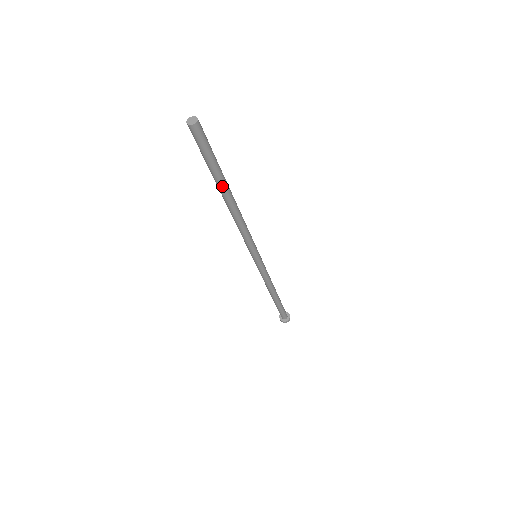
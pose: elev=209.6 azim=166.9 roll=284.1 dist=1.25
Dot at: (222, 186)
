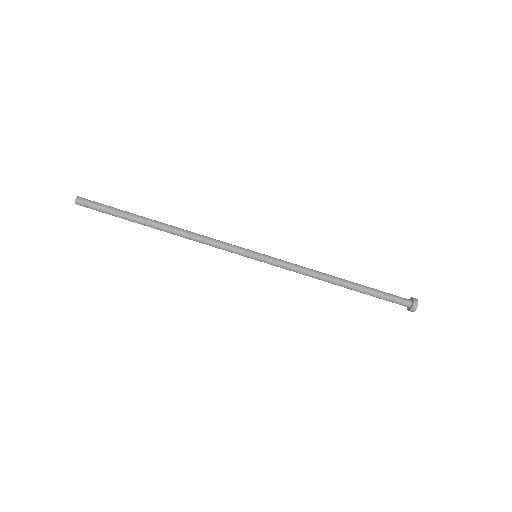
Dot at: (140, 223)
